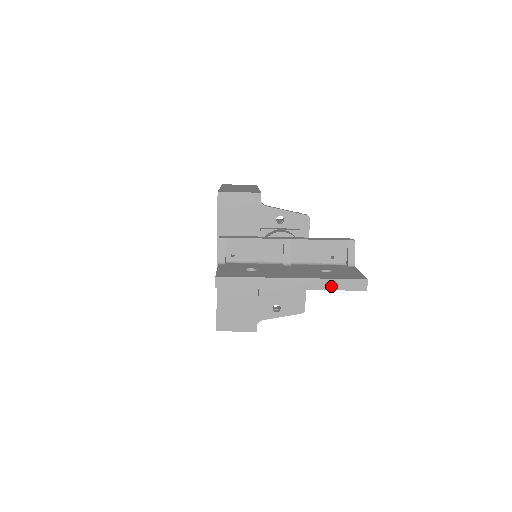
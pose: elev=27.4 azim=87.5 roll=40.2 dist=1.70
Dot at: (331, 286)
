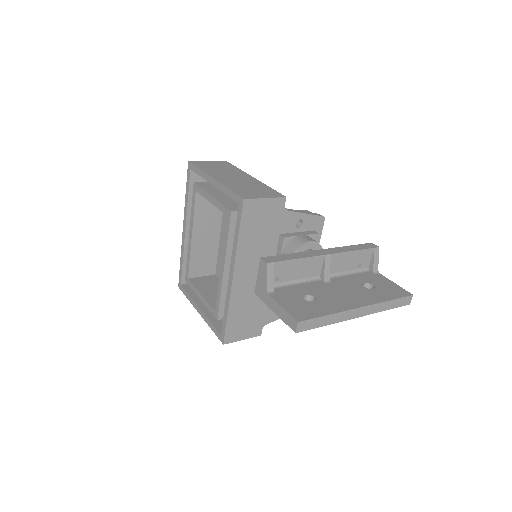
Dot at: (387, 307)
